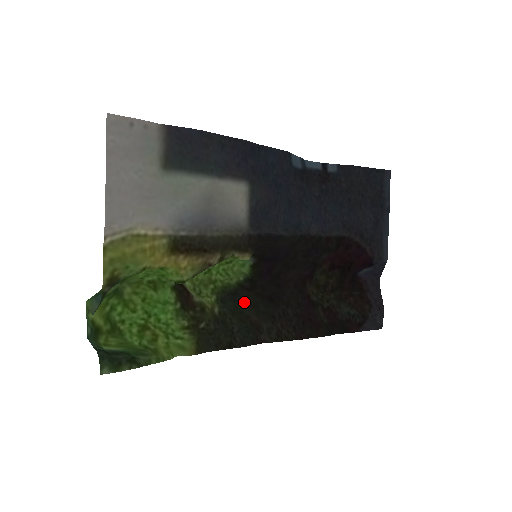
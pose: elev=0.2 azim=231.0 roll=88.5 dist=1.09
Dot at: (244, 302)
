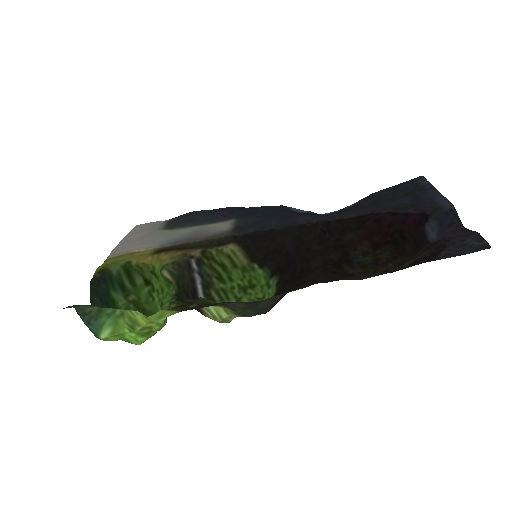
Dot at: (269, 308)
